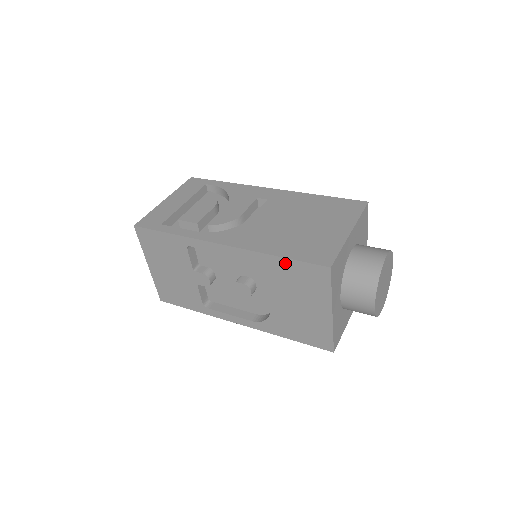
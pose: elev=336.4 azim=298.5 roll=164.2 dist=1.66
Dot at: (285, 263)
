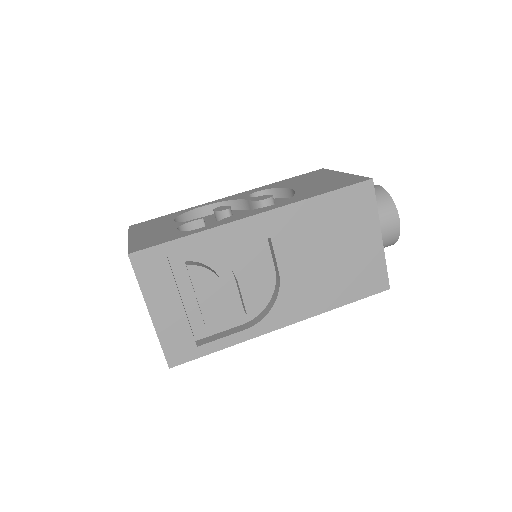
Dot at: occluded
